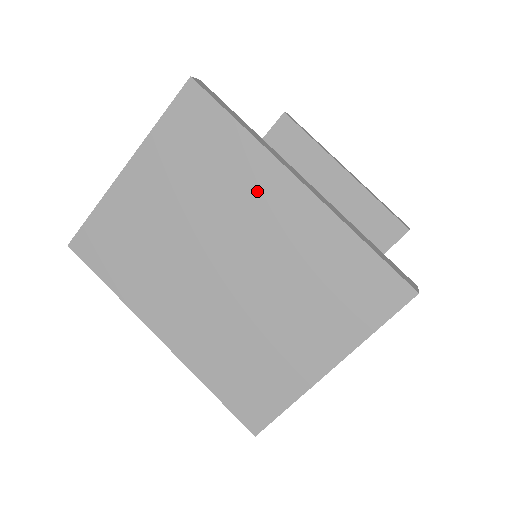
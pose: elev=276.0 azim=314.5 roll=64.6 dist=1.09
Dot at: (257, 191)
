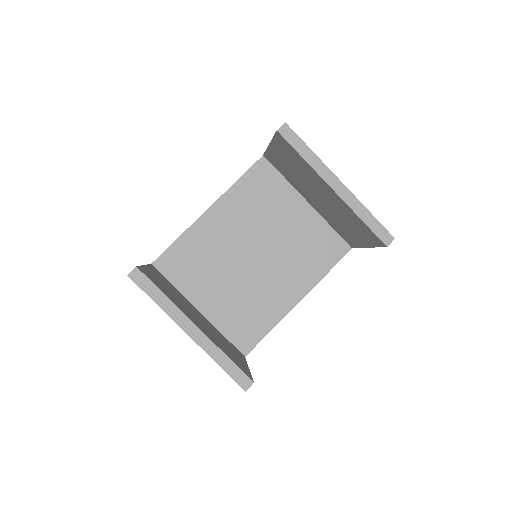
Dot at: occluded
